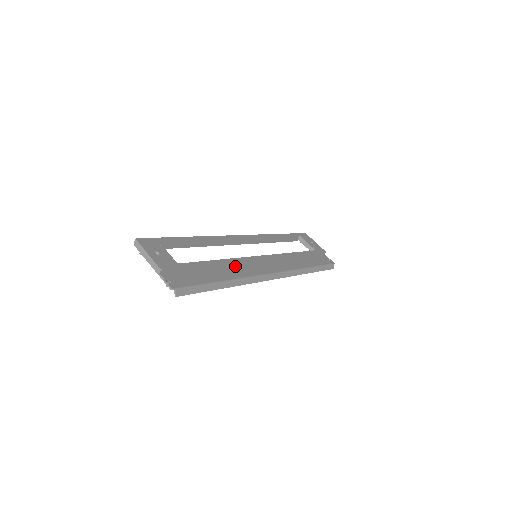
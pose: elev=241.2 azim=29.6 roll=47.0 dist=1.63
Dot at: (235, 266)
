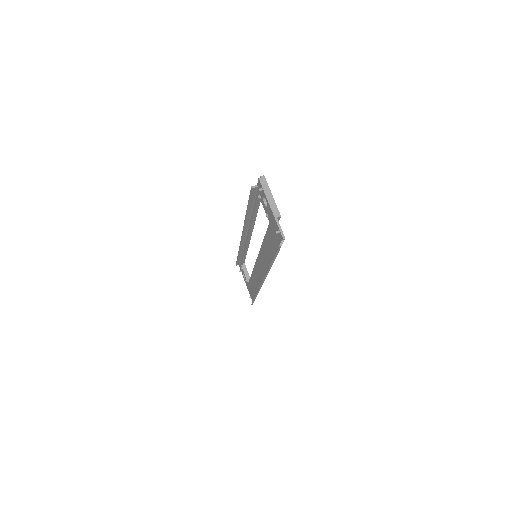
Dot at: occluded
